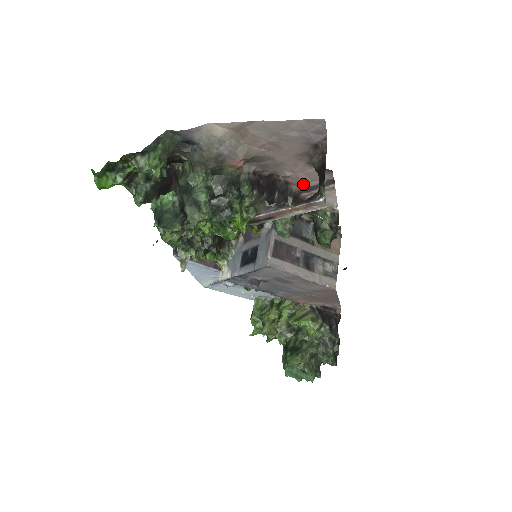
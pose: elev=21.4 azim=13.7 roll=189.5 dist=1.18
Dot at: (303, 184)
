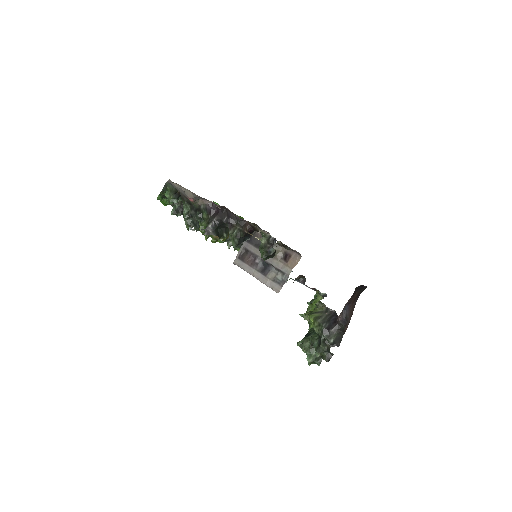
Dot at: occluded
